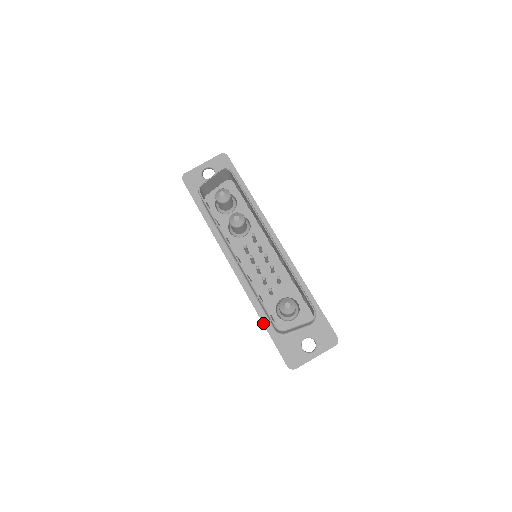
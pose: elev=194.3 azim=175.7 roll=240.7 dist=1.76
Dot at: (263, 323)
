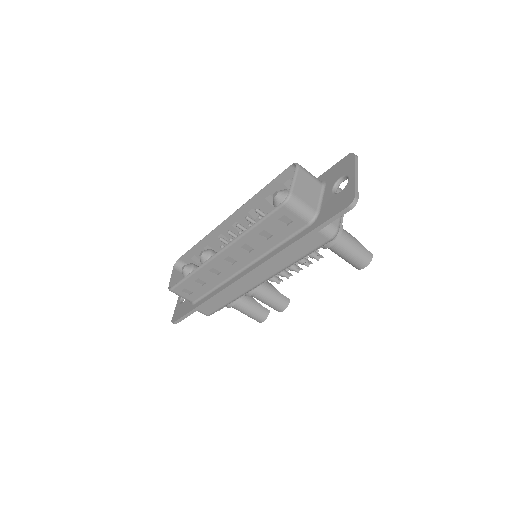
Dot at: (298, 240)
